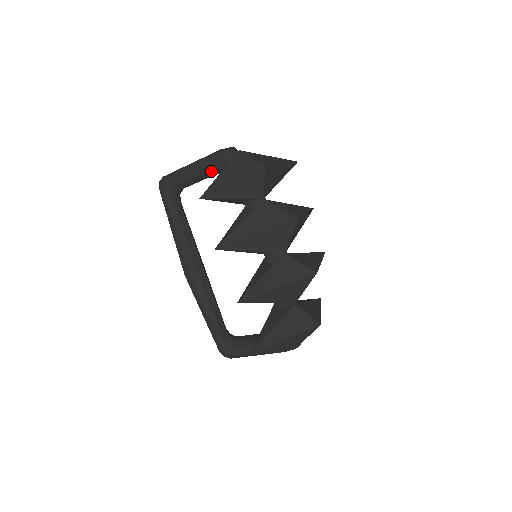
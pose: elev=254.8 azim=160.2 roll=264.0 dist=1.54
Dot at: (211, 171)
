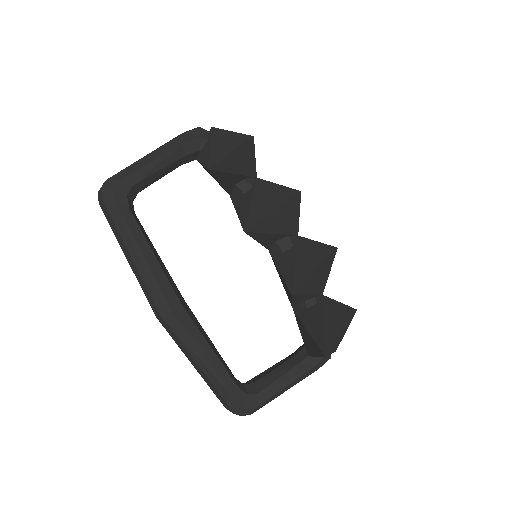
Dot at: (181, 157)
